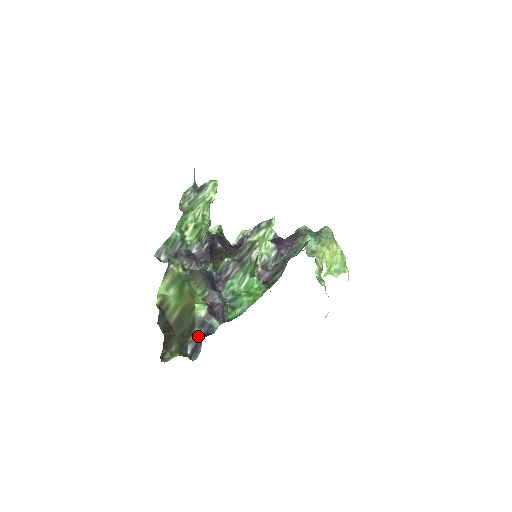
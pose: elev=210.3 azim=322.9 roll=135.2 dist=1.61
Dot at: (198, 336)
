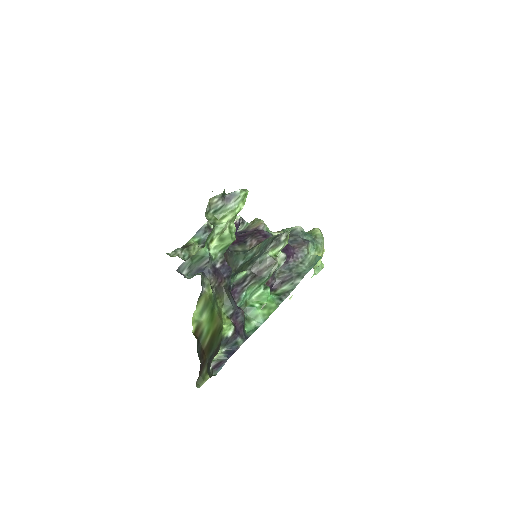
Dot at: (224, 355)
